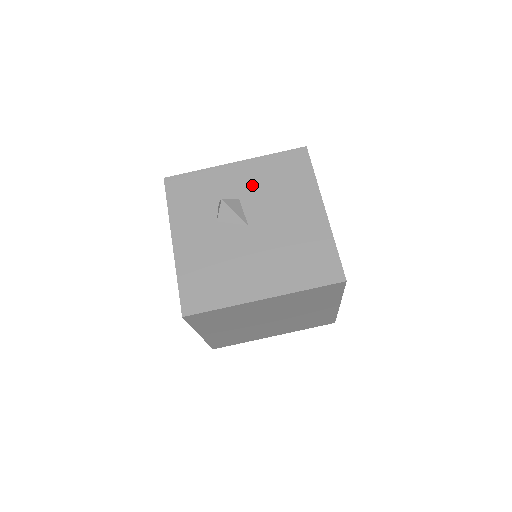
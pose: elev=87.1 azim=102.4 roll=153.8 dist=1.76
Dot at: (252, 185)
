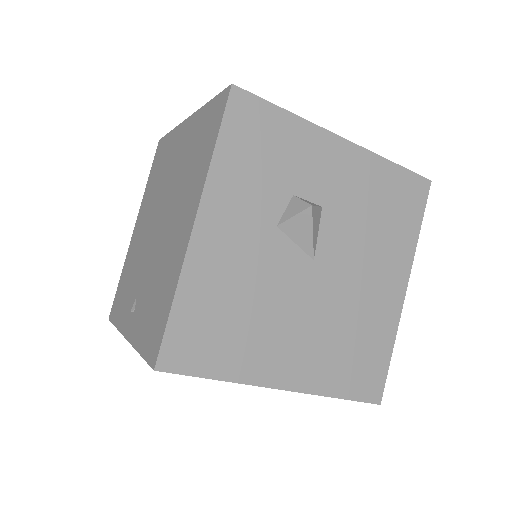
Dot at: (348, 195)
